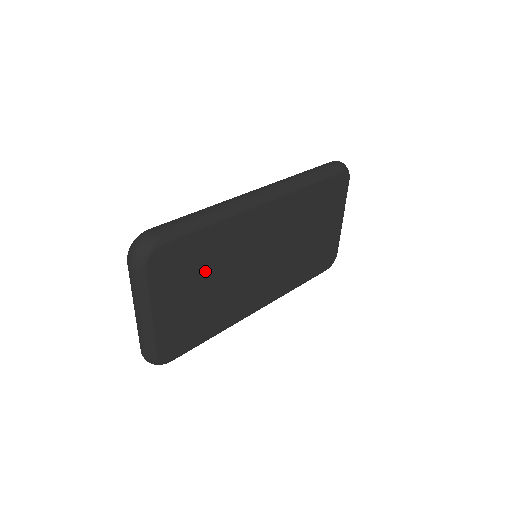
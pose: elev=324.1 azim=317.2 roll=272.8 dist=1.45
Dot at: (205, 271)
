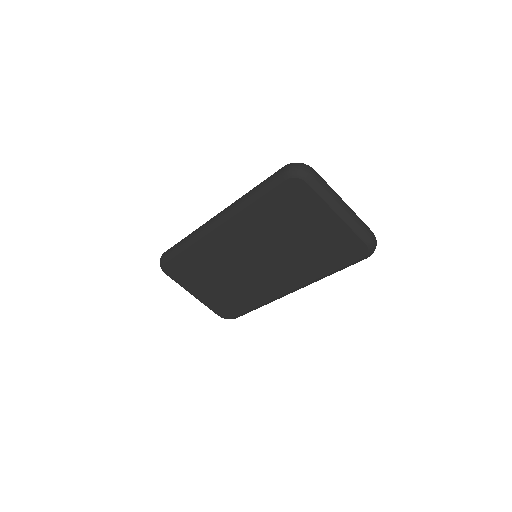
Dot at: (207, 272)
